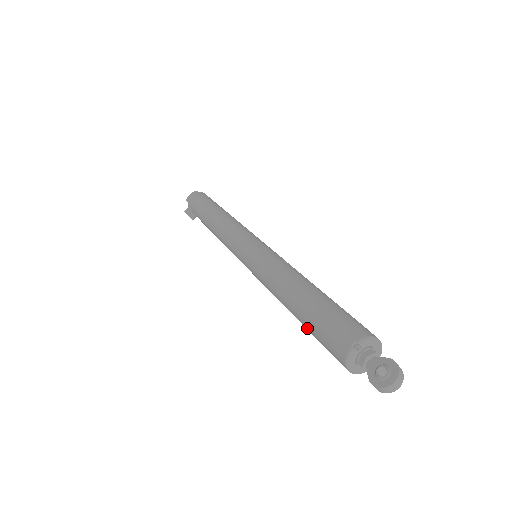
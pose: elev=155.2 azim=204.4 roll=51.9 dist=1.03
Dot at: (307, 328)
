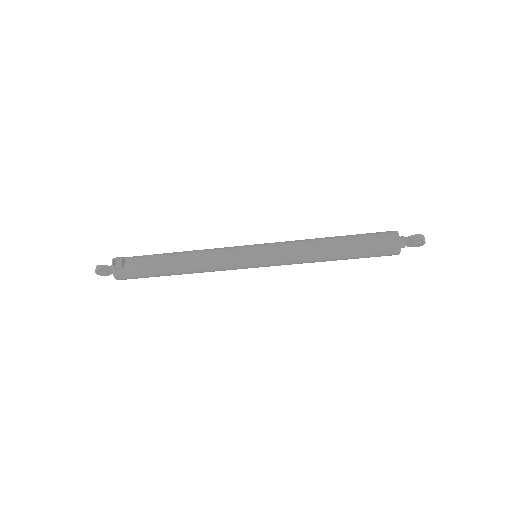
Dot at: (355, 238)
